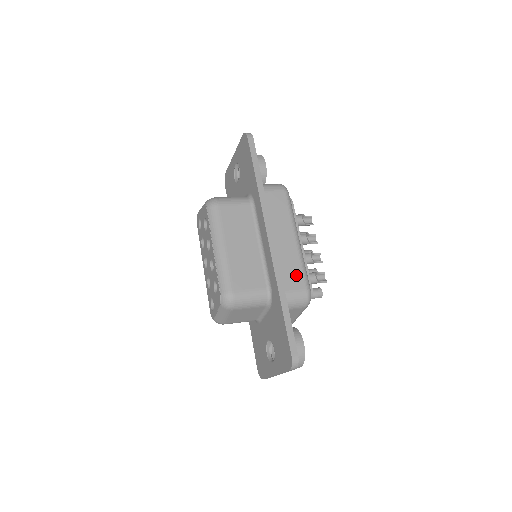
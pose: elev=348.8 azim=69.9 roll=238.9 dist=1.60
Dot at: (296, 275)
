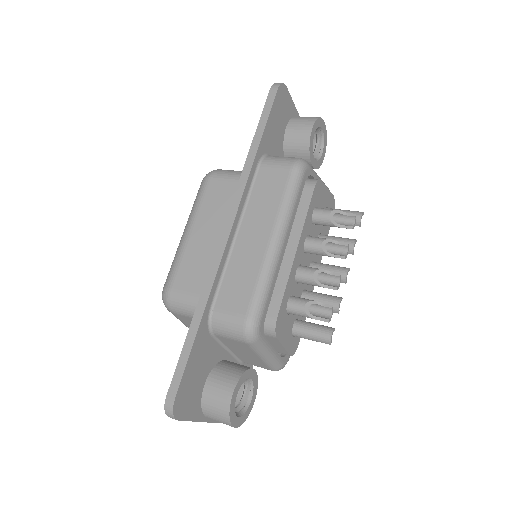
Dot at: (242, 291)
